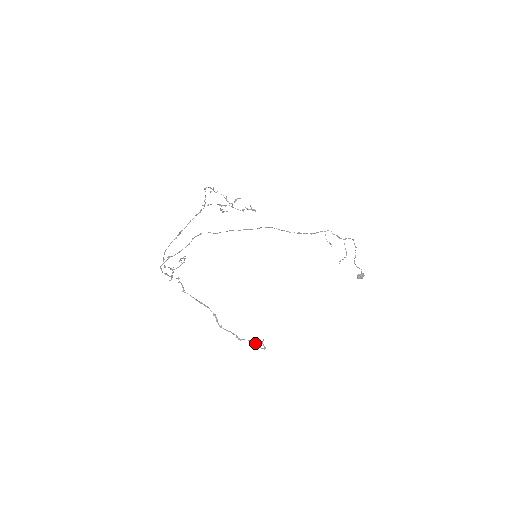
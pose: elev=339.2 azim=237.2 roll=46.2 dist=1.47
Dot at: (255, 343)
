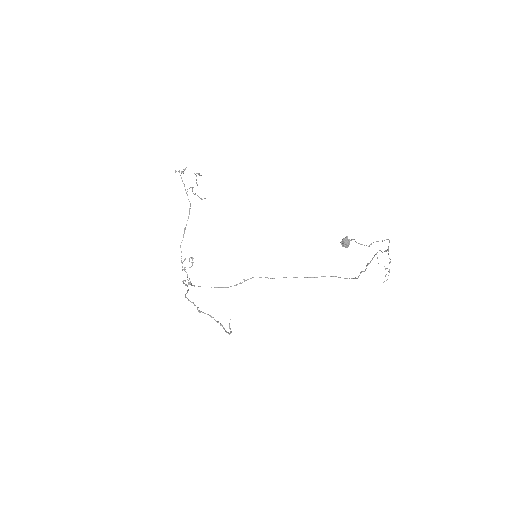
Dot at: (220, 325)
